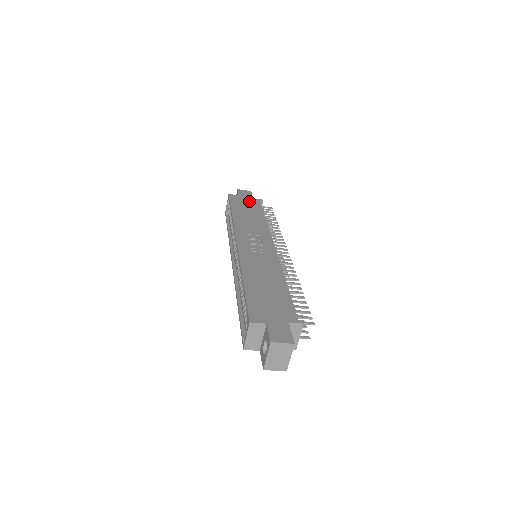
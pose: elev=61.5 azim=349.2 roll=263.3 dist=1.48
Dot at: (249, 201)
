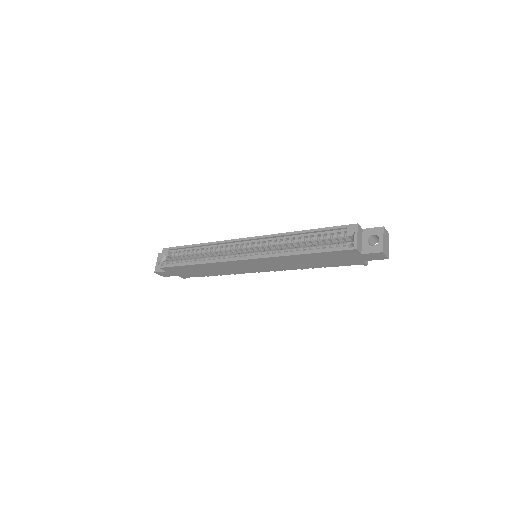
Dot at: occluded
